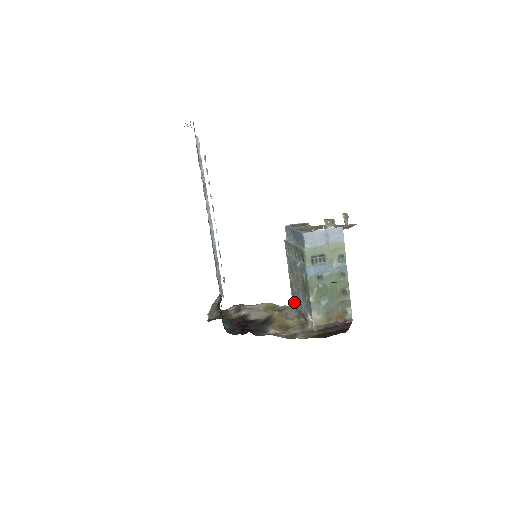
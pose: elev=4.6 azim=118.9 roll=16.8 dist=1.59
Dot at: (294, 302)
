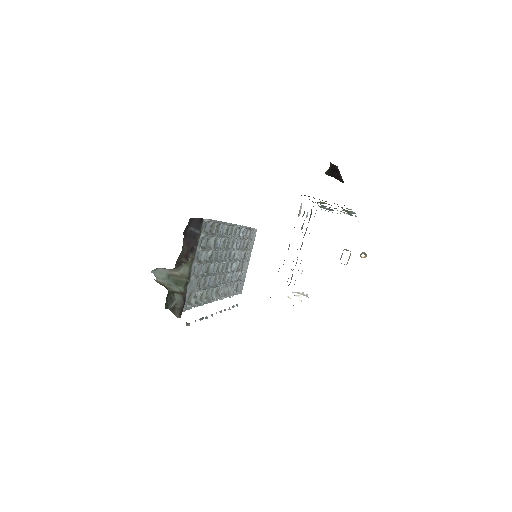
Dot at: occluded
